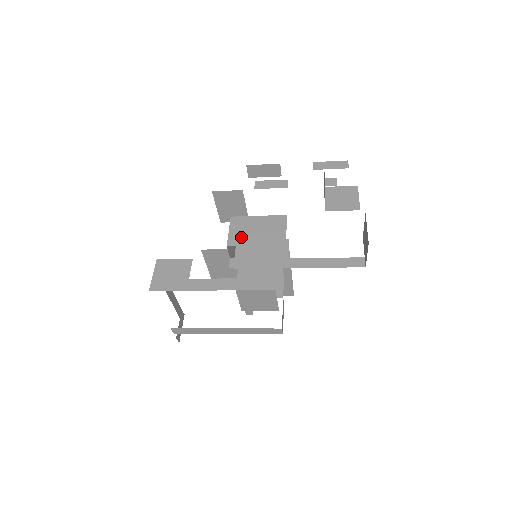
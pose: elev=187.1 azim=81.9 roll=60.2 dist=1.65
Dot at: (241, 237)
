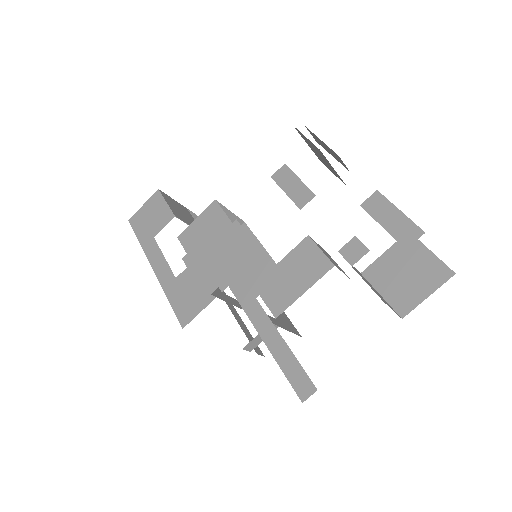
Dot at: (195, 238)
